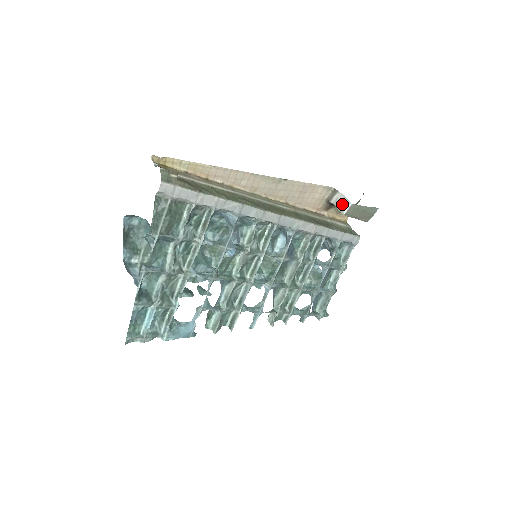
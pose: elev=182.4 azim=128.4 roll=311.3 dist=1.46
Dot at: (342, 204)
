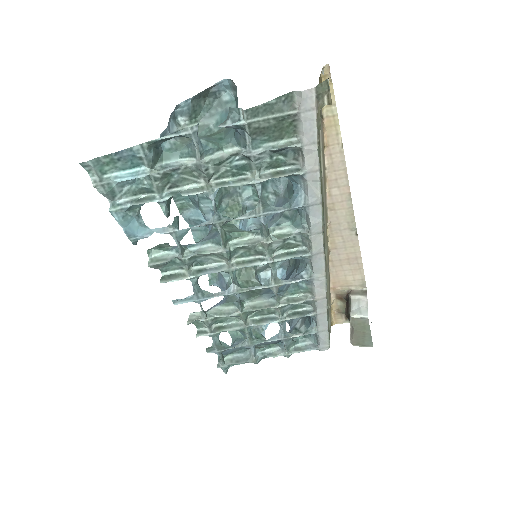
Dot at: (359, 308)
